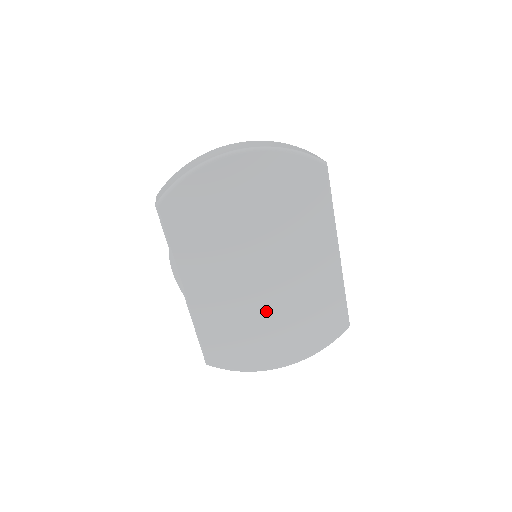
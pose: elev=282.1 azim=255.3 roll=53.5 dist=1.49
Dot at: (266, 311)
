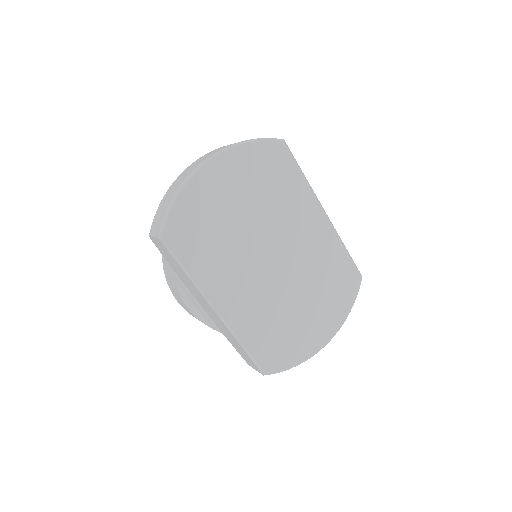
Dot at: (293, 296)
